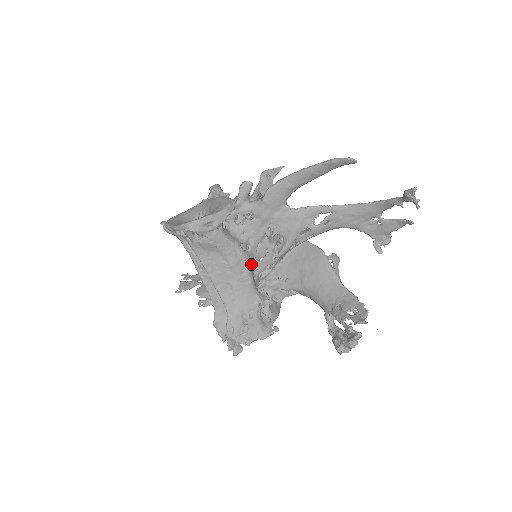
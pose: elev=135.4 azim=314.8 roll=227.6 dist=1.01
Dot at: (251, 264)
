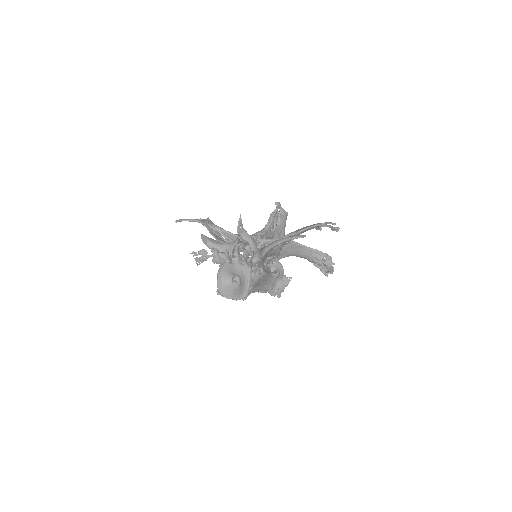
Dot at: (265, 271)
